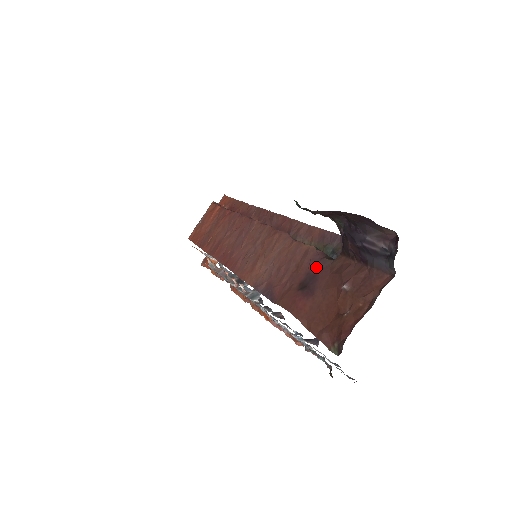
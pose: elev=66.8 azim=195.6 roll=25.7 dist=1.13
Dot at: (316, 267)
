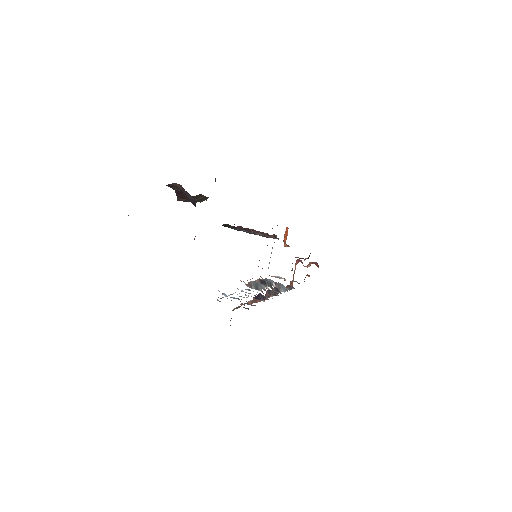
Dot at: occluded
